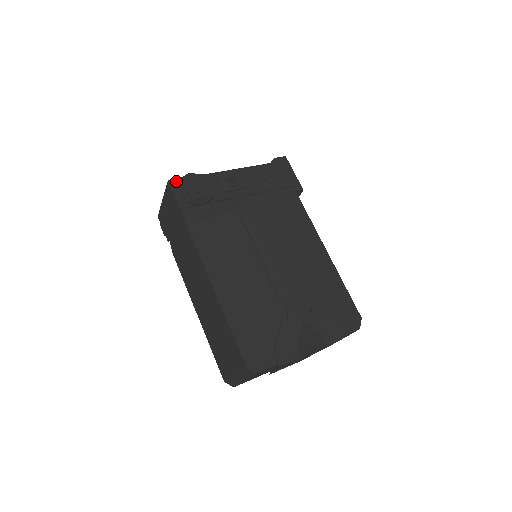
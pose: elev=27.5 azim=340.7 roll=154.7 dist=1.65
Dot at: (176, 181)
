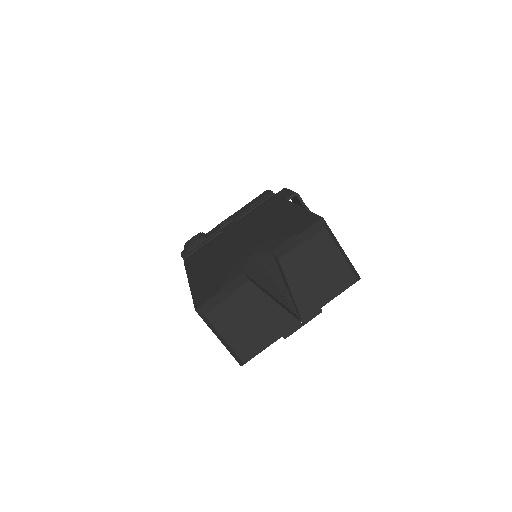
Dot at: occluded
